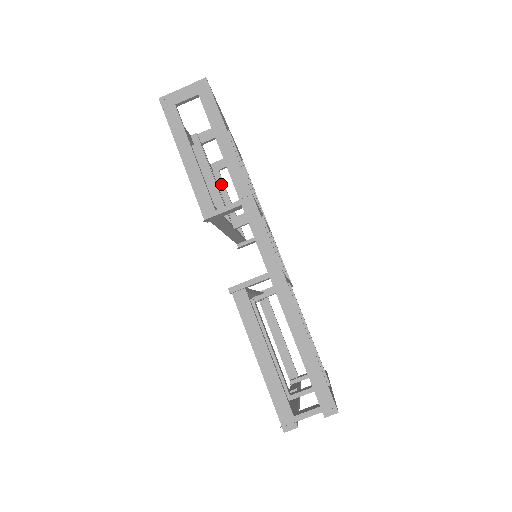
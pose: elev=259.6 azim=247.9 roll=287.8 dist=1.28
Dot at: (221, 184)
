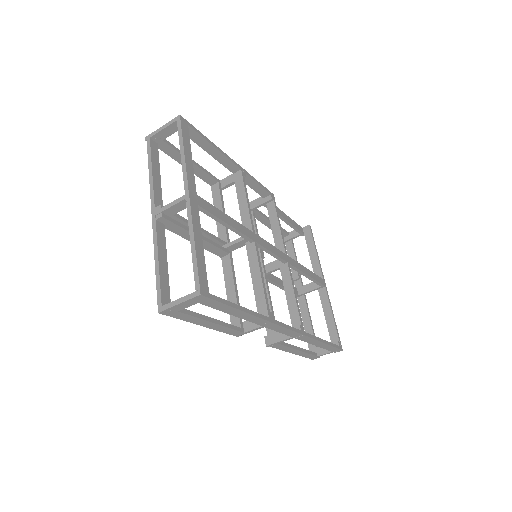
Dot at: (173, 151)
